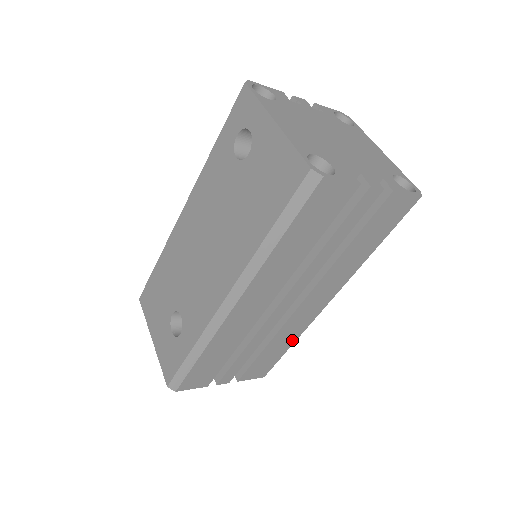
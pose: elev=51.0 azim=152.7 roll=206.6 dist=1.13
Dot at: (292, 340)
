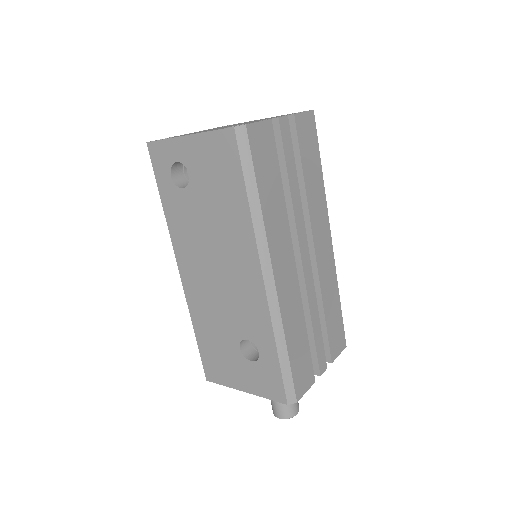
Dot at: (336, 292)
